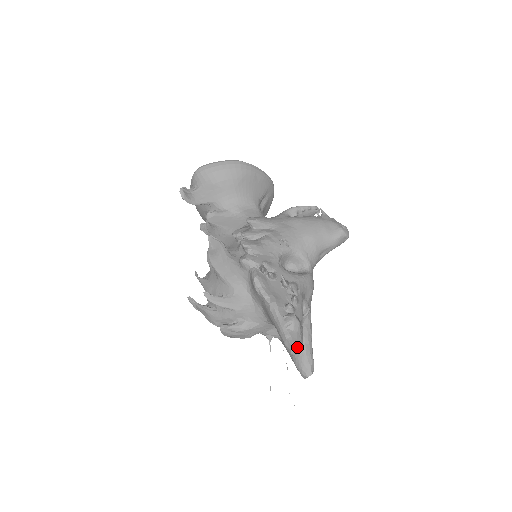
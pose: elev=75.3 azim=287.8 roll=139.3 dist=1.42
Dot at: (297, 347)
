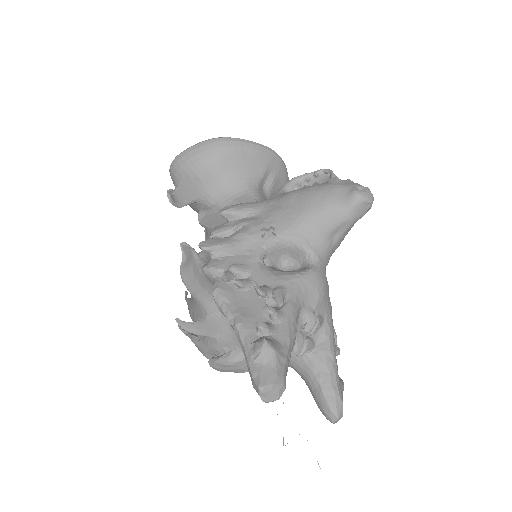
Dot at: (270, 390)
